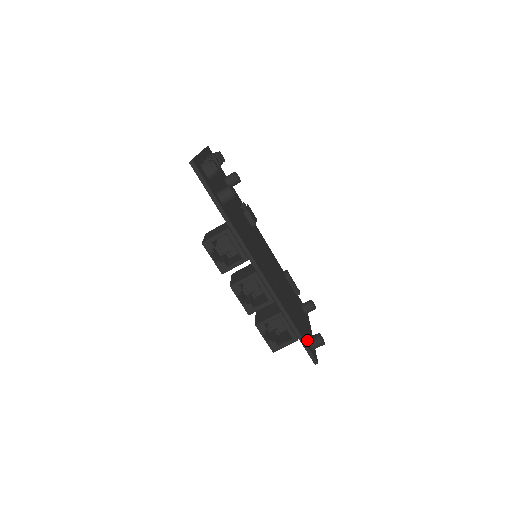
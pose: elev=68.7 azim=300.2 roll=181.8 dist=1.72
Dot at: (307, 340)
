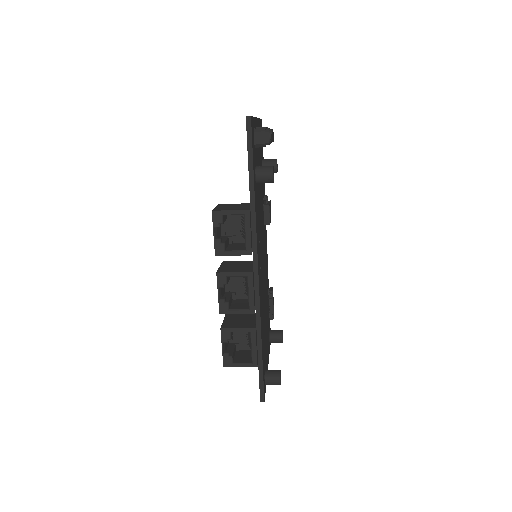
Dot at: (264, 371)
